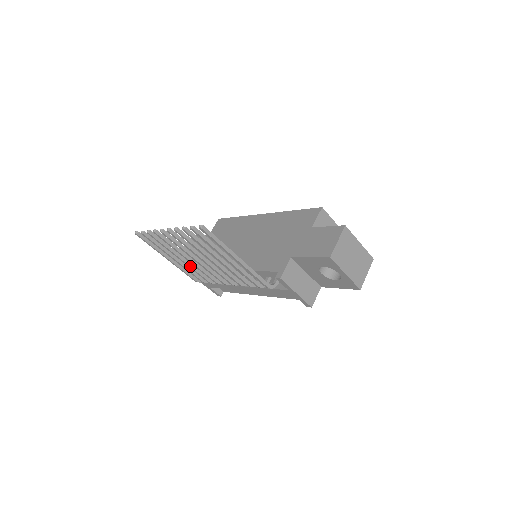
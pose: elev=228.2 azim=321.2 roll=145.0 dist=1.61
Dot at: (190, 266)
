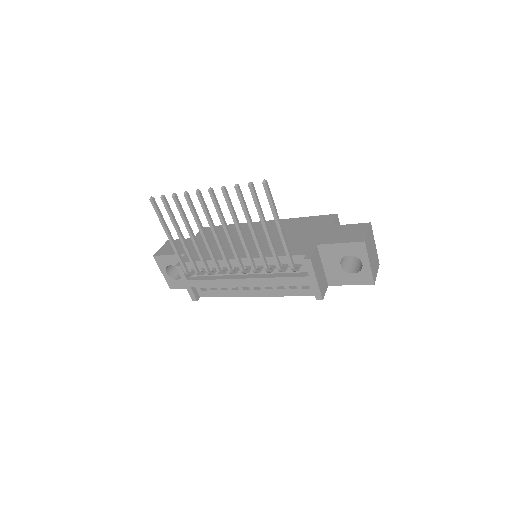
Dot at: (197, 247)
